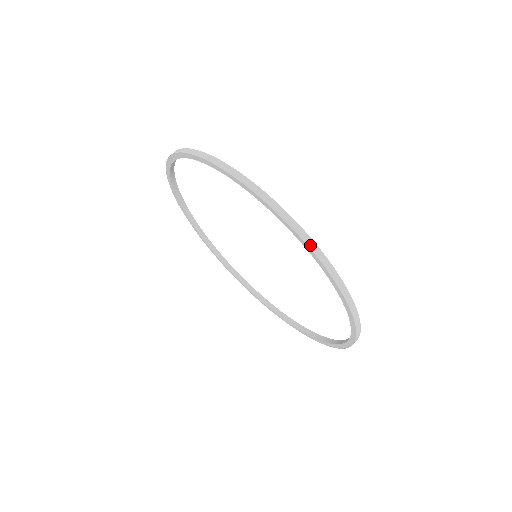
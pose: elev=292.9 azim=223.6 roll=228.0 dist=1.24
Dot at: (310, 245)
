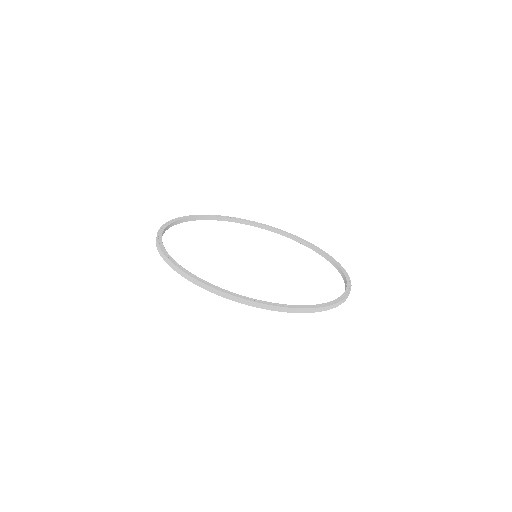
Dot at: (202, 287)
